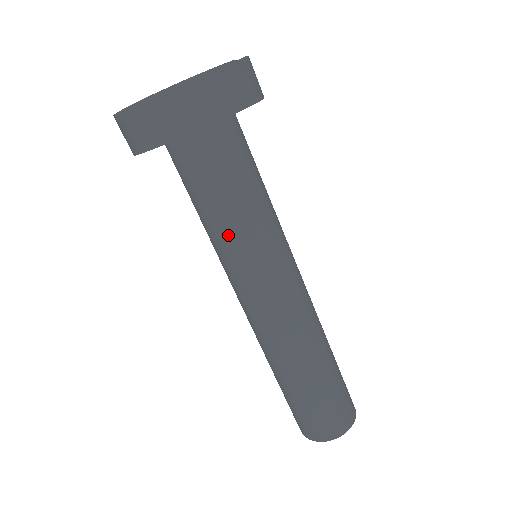
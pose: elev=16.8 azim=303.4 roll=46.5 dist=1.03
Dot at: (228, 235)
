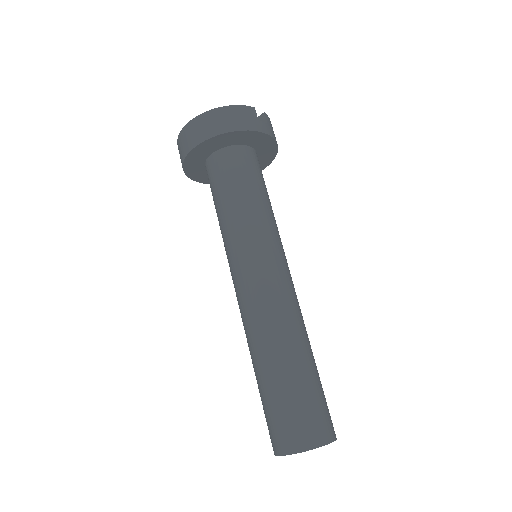
Dot at: (232, 221)
